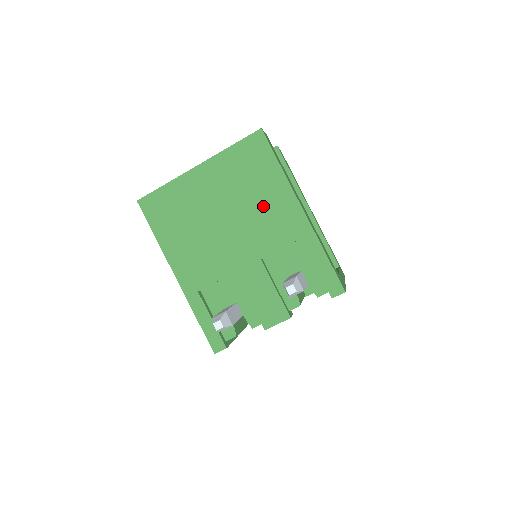
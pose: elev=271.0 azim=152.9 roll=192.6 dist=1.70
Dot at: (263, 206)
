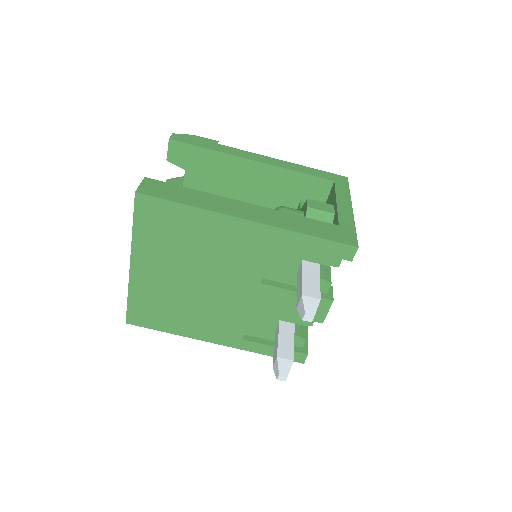
Dot at: (214, 247)
